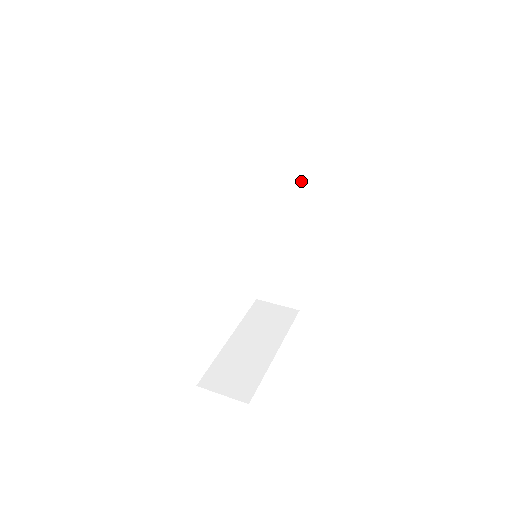
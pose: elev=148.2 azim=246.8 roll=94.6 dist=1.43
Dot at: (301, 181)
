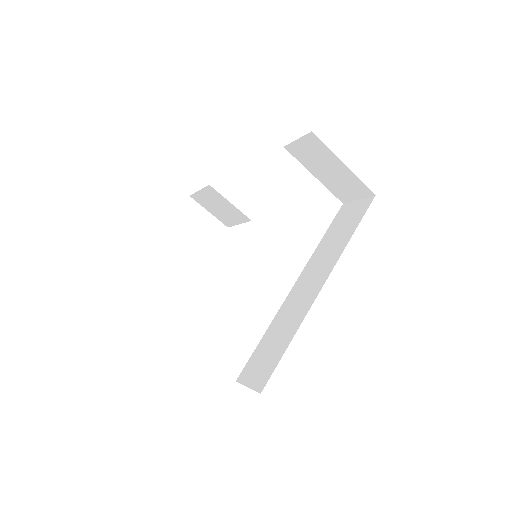
Dot at: (340, 250)
